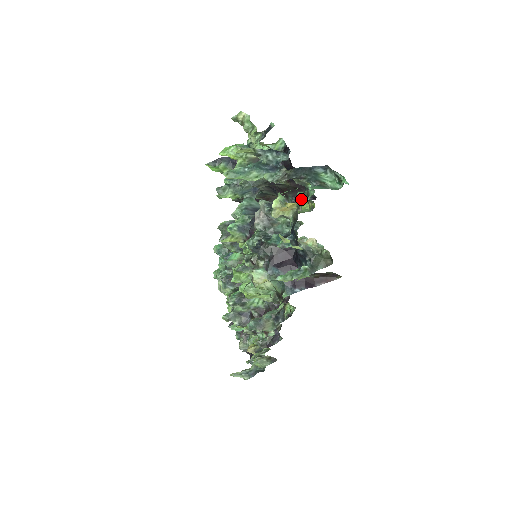
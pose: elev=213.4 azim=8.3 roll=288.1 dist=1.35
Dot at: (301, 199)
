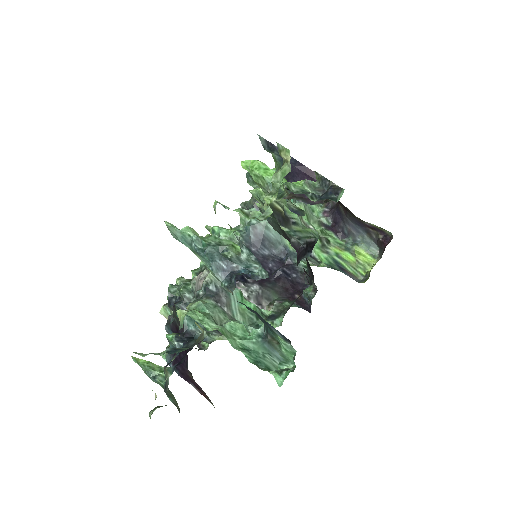
Dot at: (311, 286)
